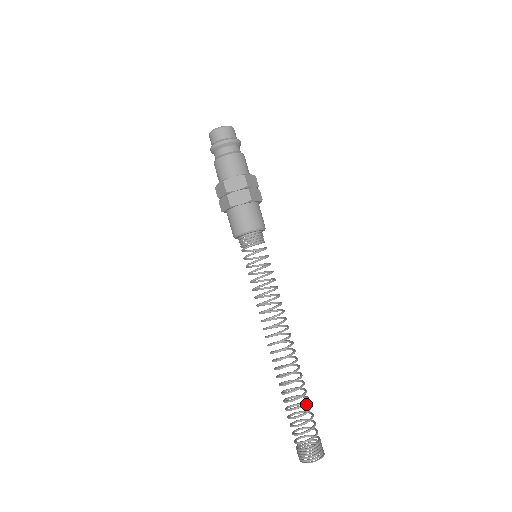
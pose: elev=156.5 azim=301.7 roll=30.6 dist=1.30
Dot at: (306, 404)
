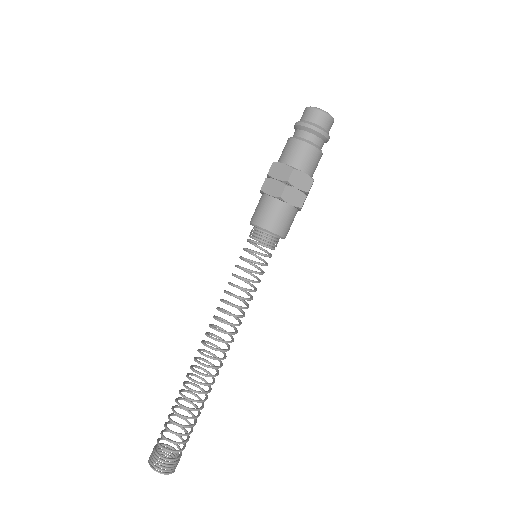
Dot at: (195, 421)
